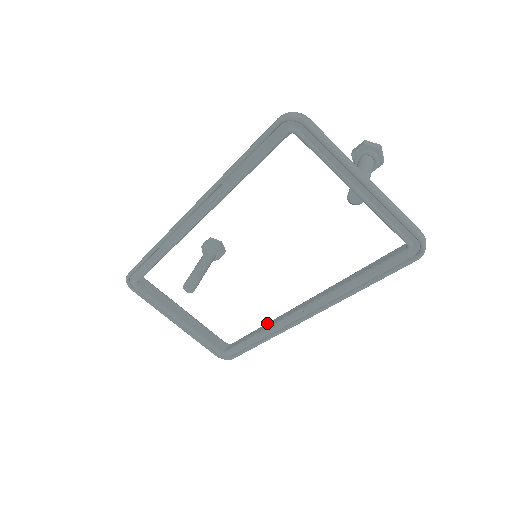
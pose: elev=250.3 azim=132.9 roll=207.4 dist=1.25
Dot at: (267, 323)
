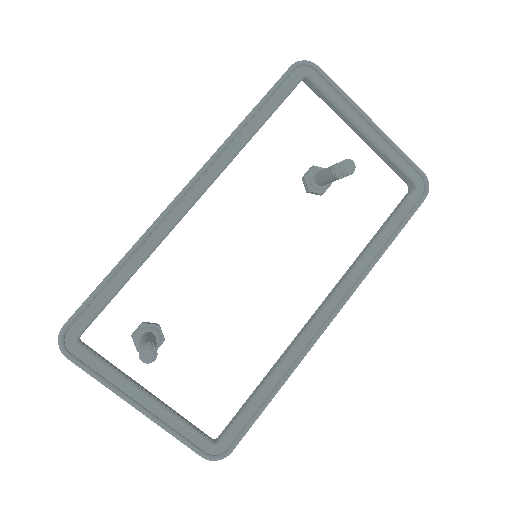
Dot at: occluded
